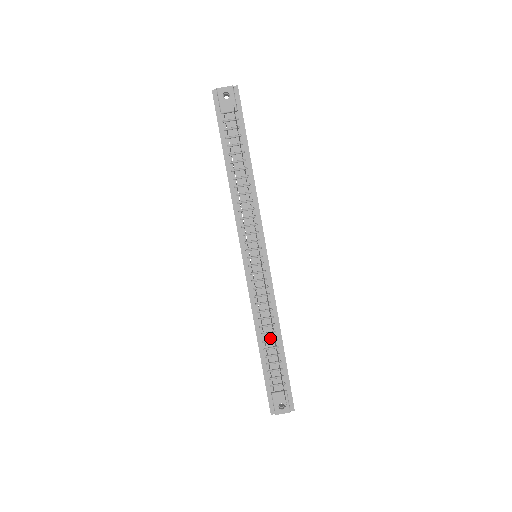
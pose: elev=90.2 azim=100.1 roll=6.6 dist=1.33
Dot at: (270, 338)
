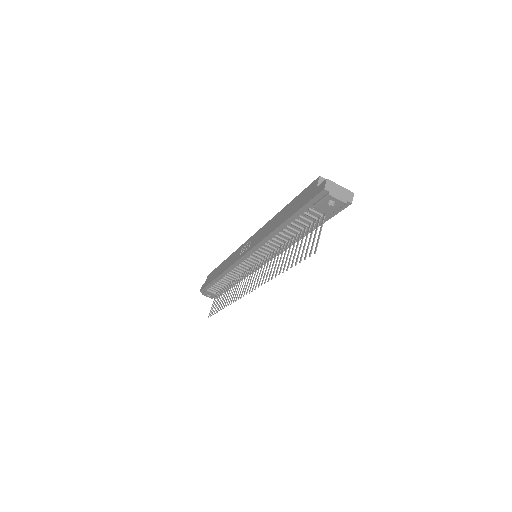
Dot at: (228, 281)
